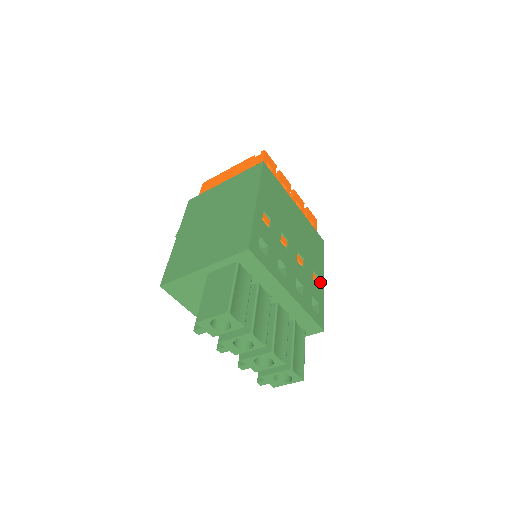
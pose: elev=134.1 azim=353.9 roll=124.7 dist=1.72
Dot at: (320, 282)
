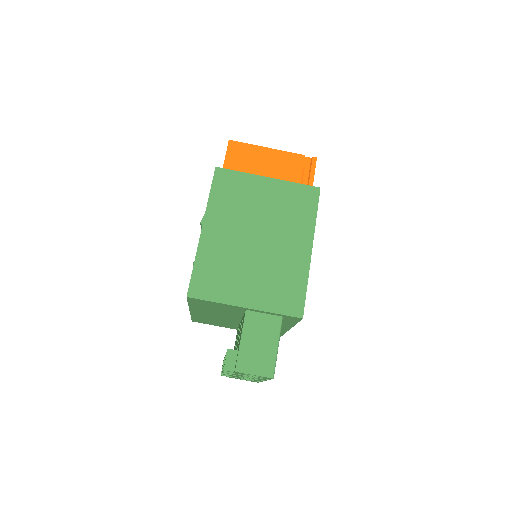
Dot at: occluded
